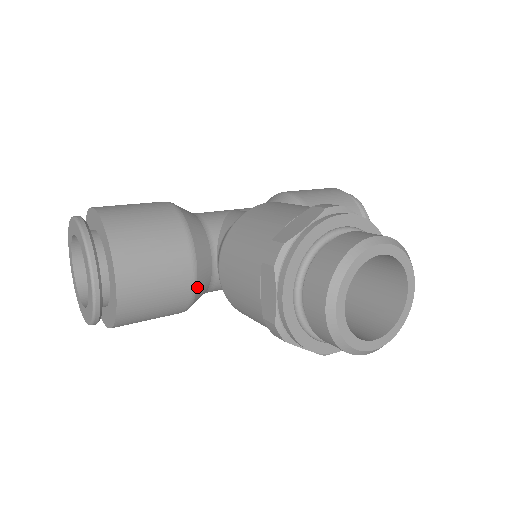
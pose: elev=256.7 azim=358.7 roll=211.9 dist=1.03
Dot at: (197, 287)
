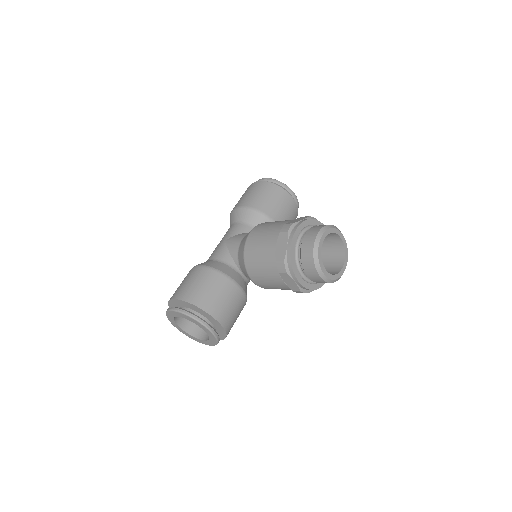
Dot at: (246, 293)
